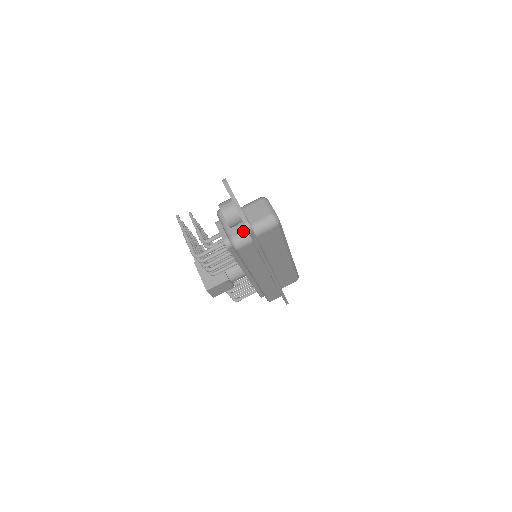
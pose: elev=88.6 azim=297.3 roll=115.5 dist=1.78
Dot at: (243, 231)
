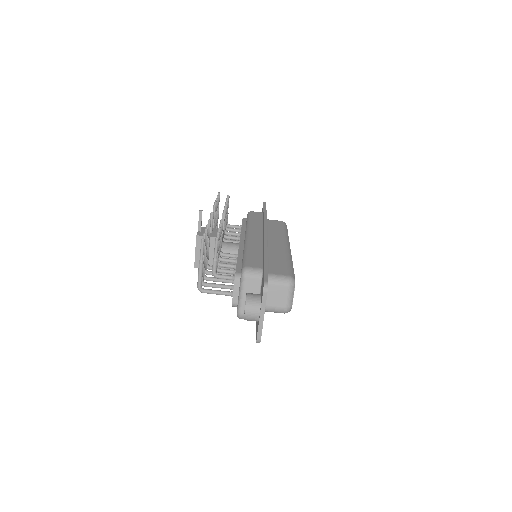
Dot at: occluded
